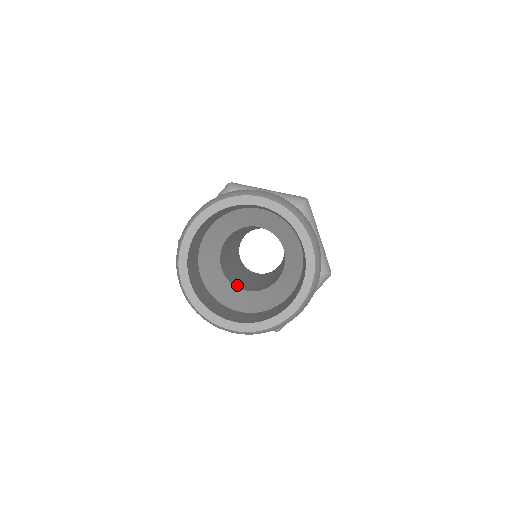
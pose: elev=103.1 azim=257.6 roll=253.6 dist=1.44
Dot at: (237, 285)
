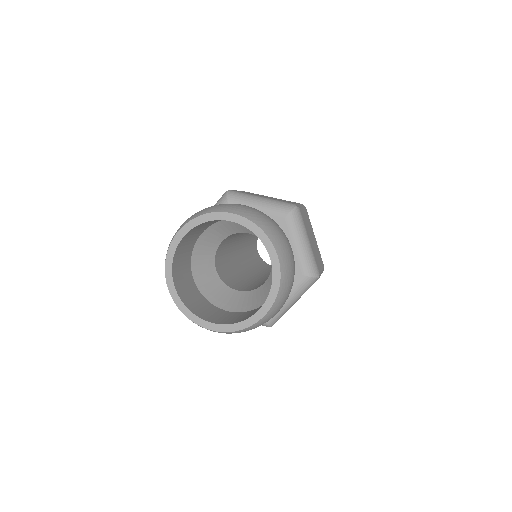
Dot at: (232, 284)
